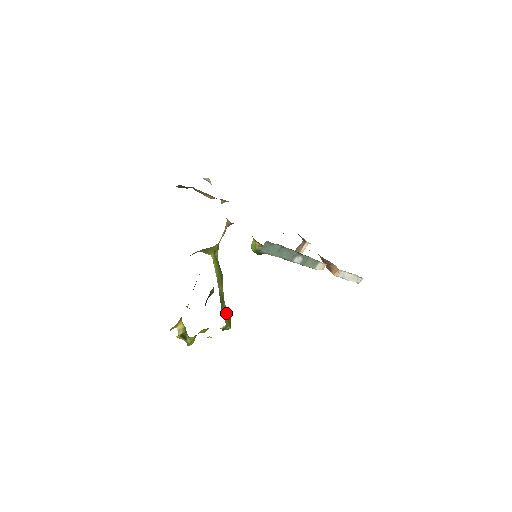
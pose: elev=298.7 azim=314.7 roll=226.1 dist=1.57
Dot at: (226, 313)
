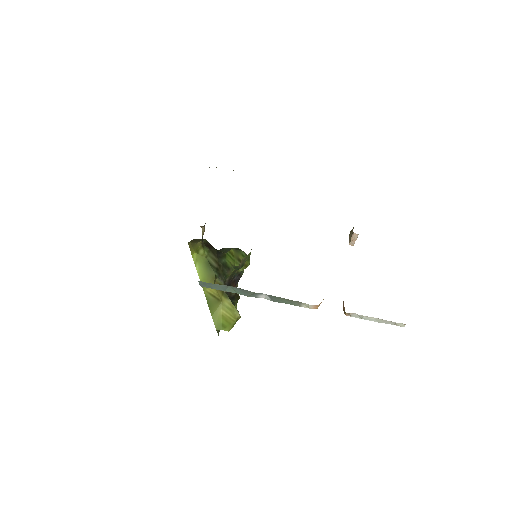
Dot at: (221, 315)
